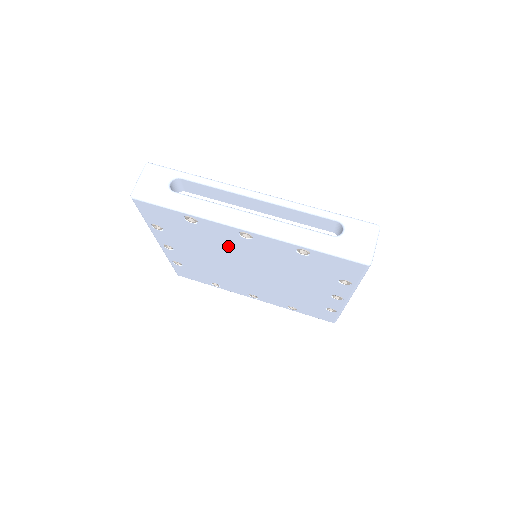
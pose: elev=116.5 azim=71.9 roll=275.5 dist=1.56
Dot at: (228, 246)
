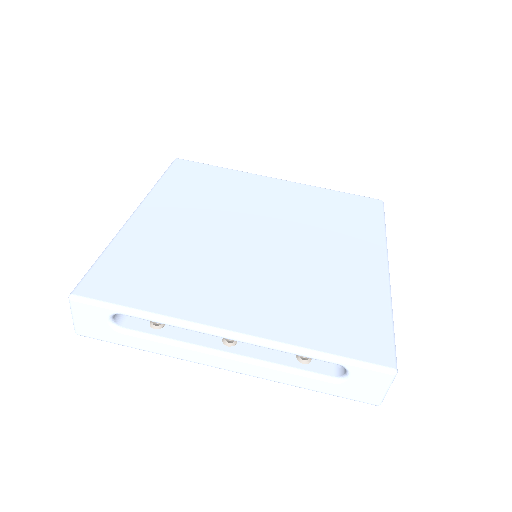
Dot at: occluded
